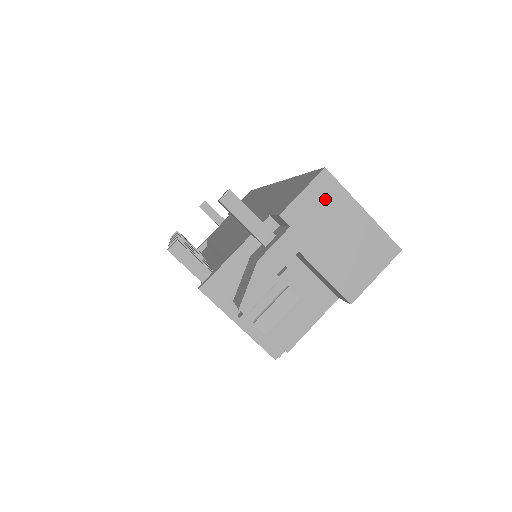
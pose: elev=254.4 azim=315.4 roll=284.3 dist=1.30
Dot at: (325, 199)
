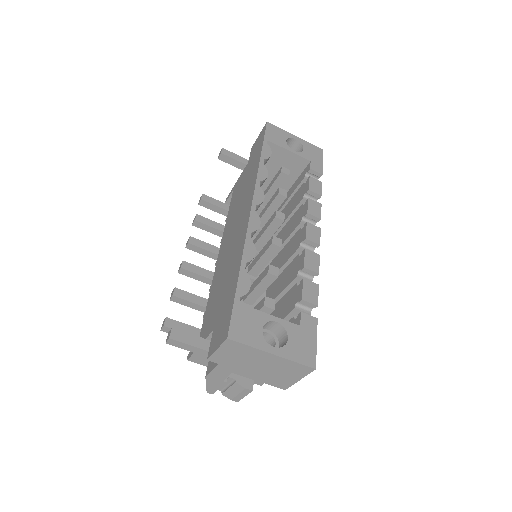
Dot at: (237, 352)
